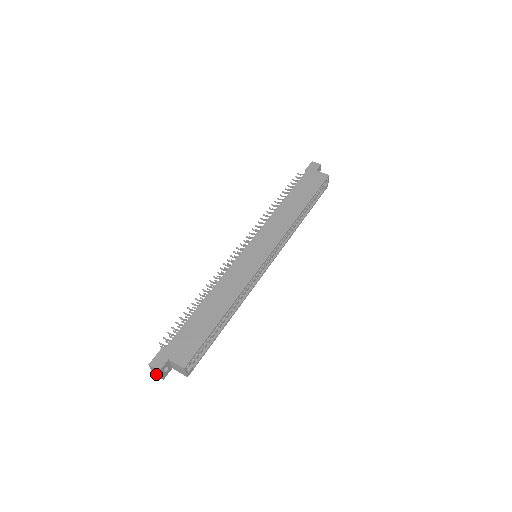
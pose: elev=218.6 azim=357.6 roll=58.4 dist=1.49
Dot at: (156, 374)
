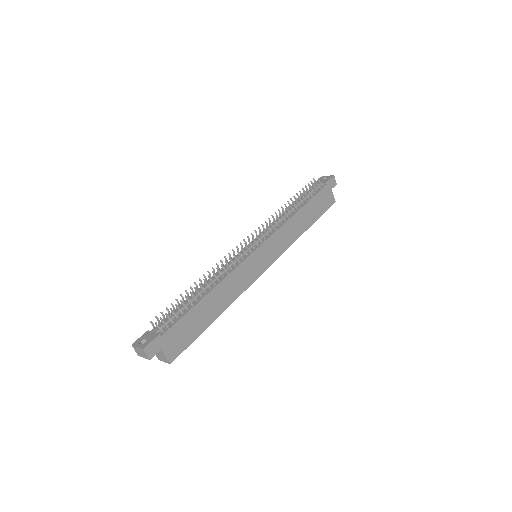
Dot at: (137, 350)
